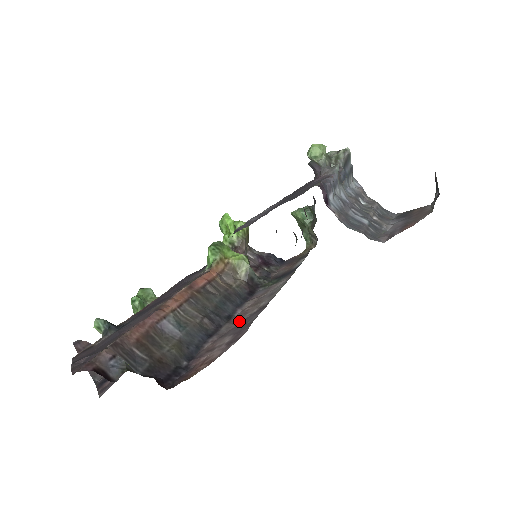
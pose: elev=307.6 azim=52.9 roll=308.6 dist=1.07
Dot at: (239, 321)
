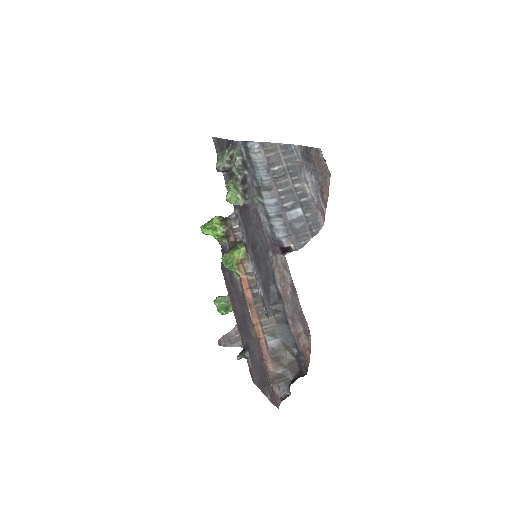
Dot at: (289, 301)
